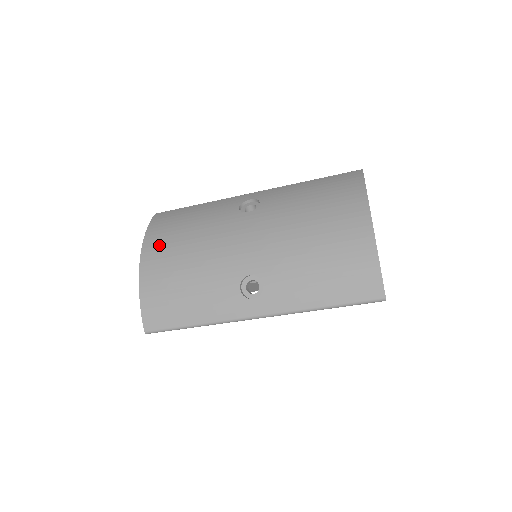
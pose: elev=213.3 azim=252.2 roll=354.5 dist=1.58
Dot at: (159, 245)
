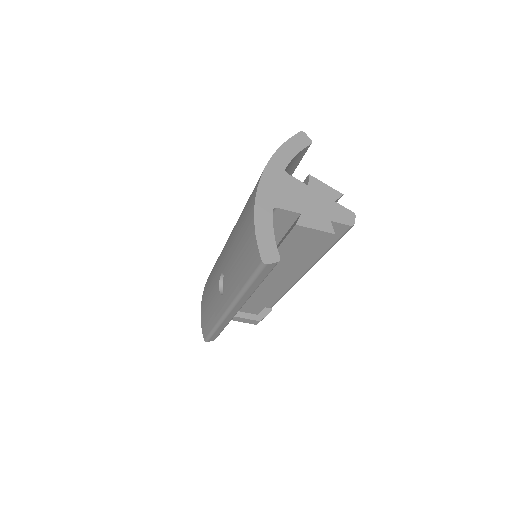
Dot at: occluded
